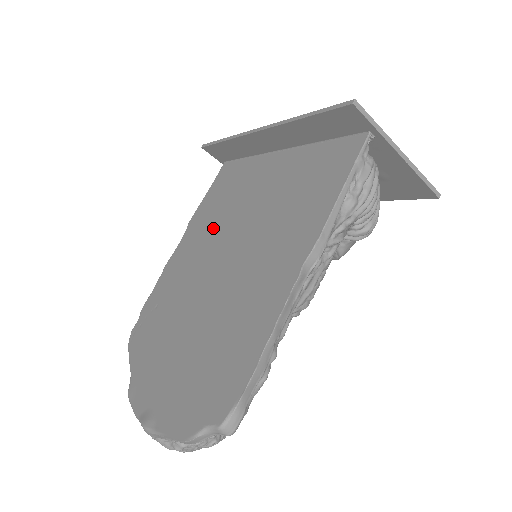
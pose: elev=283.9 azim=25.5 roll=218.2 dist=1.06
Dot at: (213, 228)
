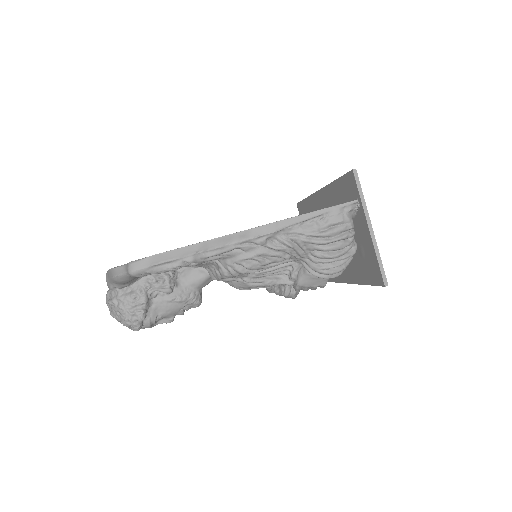
Dot at: occluded
